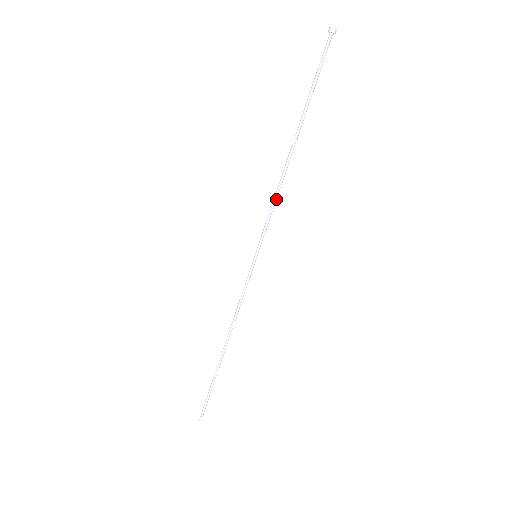
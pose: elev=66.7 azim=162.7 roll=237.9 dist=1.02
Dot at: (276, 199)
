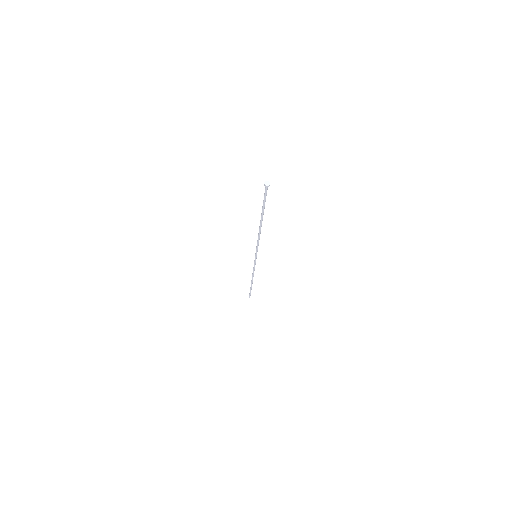
Dot at: occluded
